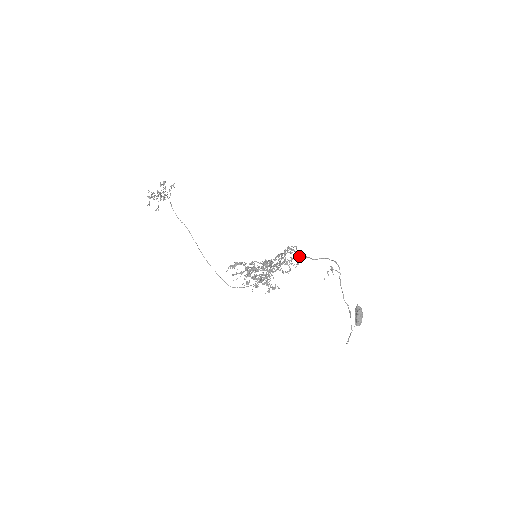
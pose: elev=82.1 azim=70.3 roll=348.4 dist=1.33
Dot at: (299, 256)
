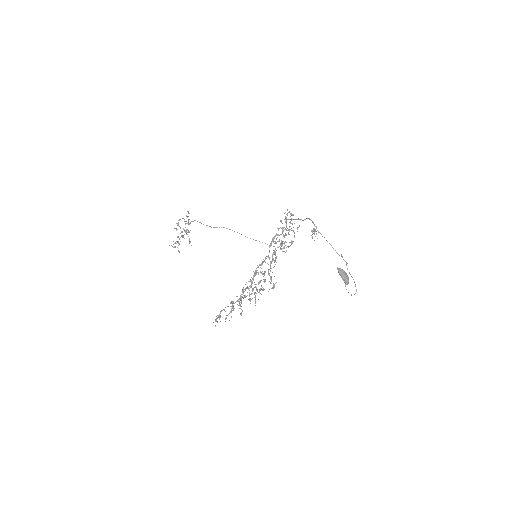
Dot at: occluded
